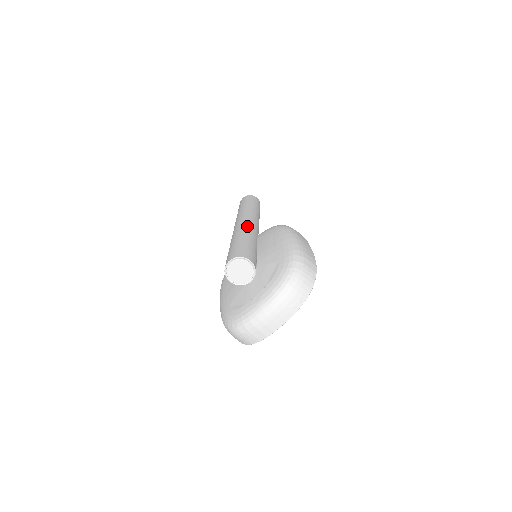
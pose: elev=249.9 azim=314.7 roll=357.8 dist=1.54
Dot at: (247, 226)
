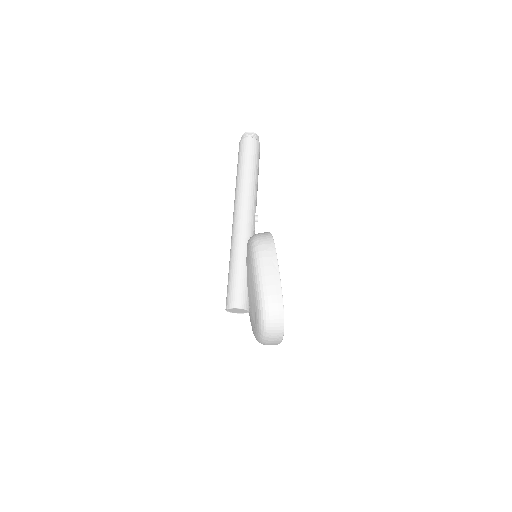
Dot at: (236, 235)
